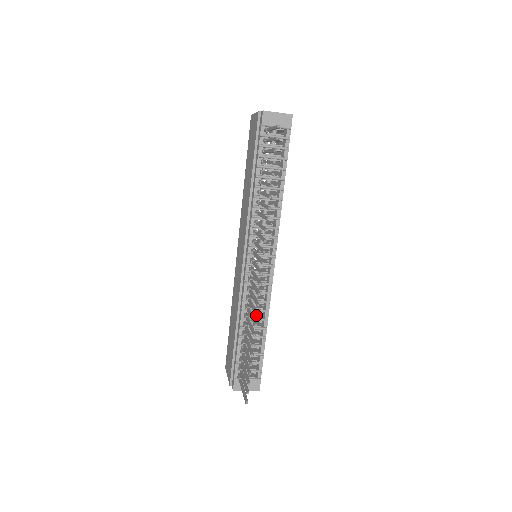
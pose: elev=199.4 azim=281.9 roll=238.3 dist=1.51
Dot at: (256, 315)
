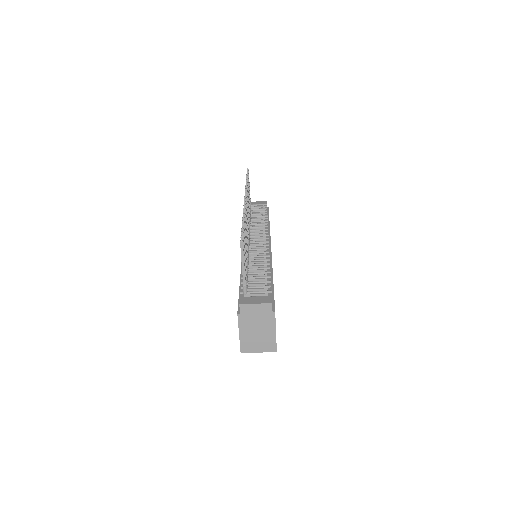
Dot at: occluded
